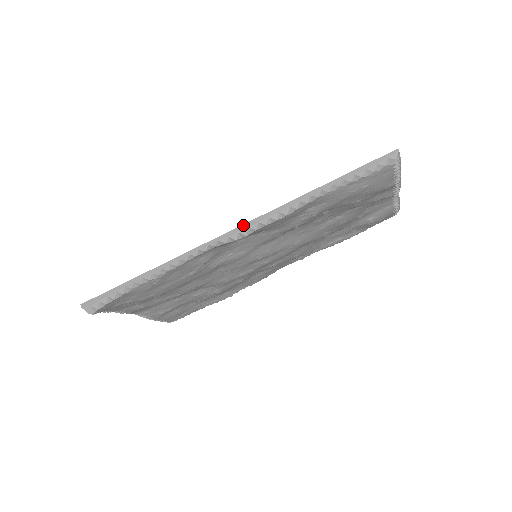
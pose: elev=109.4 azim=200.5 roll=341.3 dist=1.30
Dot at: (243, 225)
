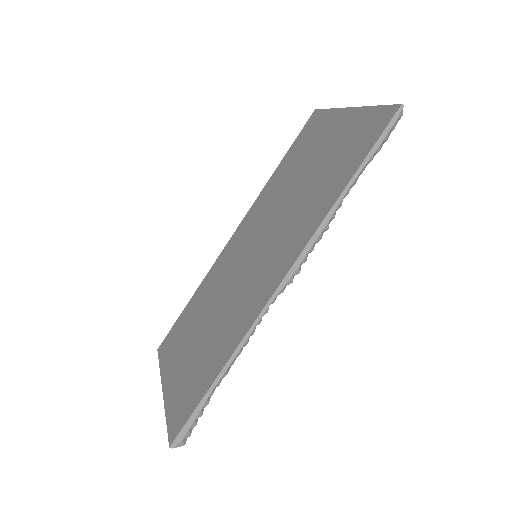
Dot at: (293, 266)
